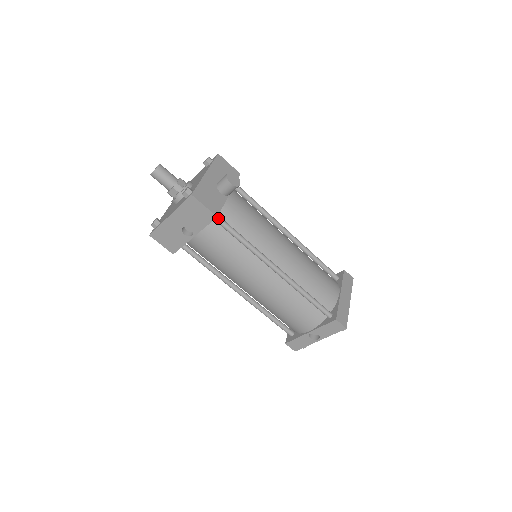
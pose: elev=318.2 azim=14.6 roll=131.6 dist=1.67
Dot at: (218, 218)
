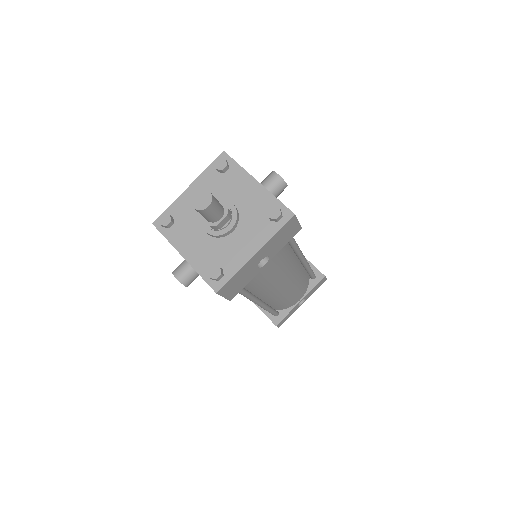
Dot at: occluded
